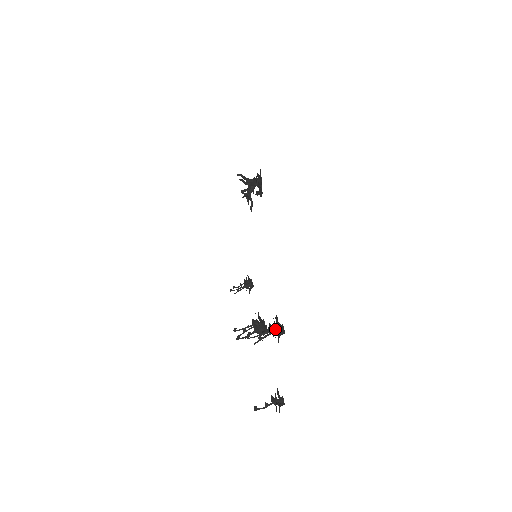
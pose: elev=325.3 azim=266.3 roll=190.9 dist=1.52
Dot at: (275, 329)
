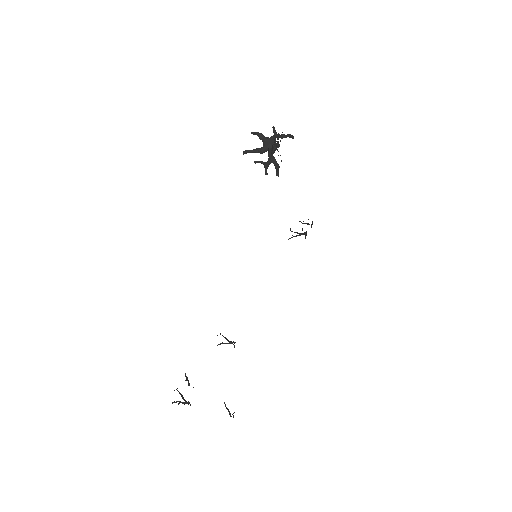
Dot at: (184, 402)
